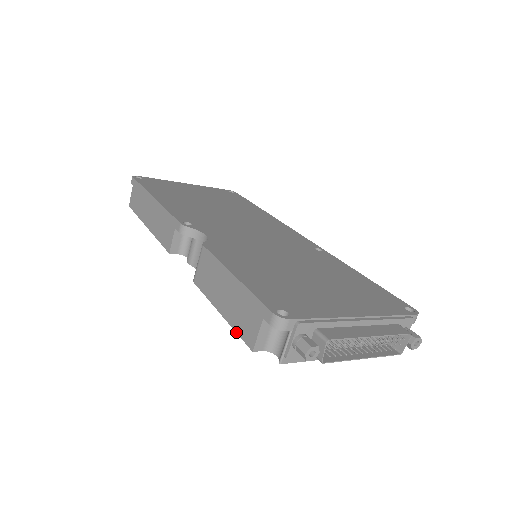
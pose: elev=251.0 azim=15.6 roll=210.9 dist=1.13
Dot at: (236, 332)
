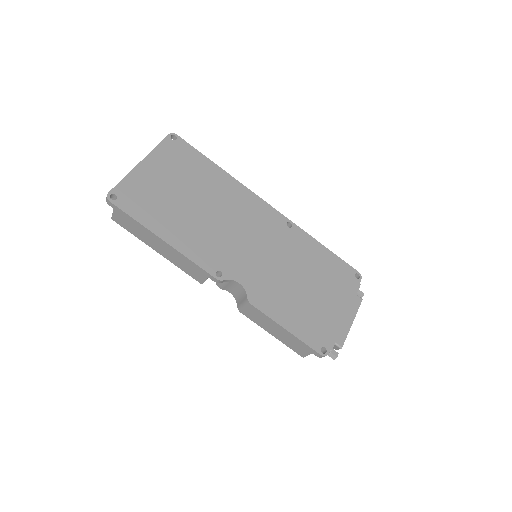
Dot at: (289, 347)
